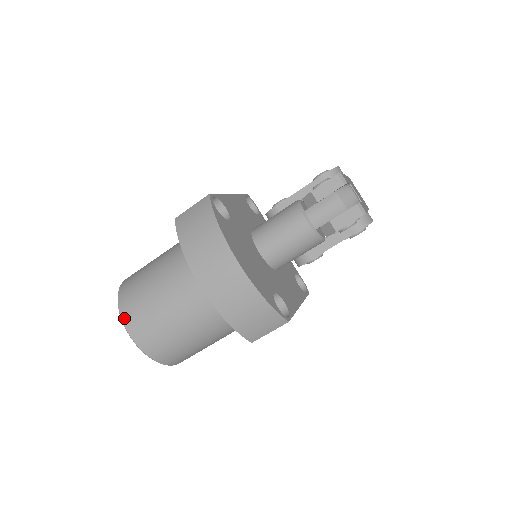
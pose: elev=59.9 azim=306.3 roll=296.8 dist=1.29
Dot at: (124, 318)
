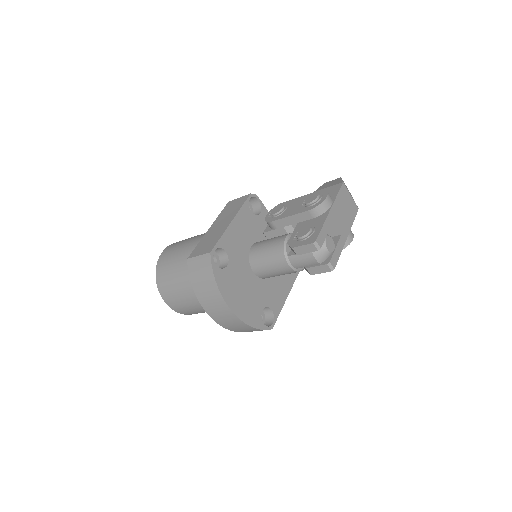
Dot at: (162, 296)
